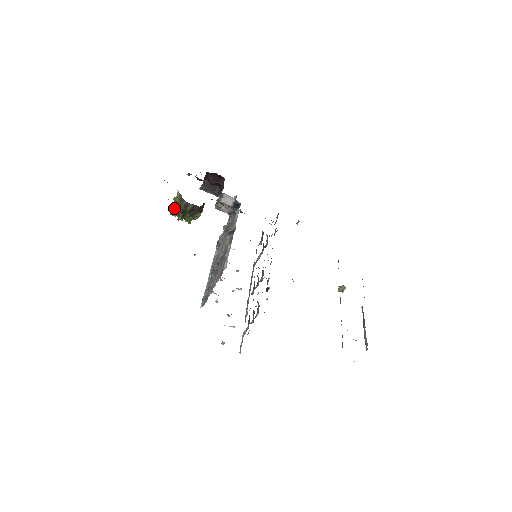
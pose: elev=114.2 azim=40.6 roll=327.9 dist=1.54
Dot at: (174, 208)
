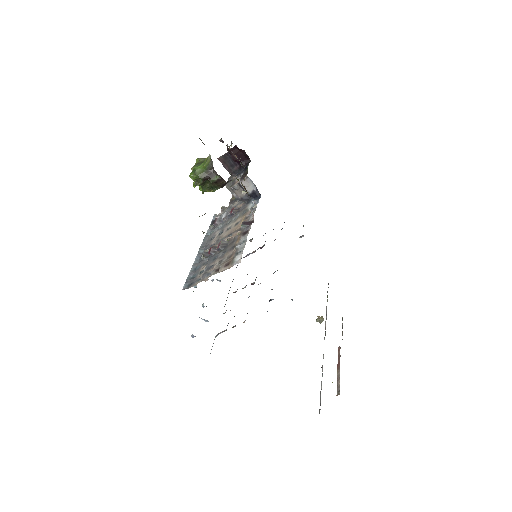
Dot at: (197, 171)
